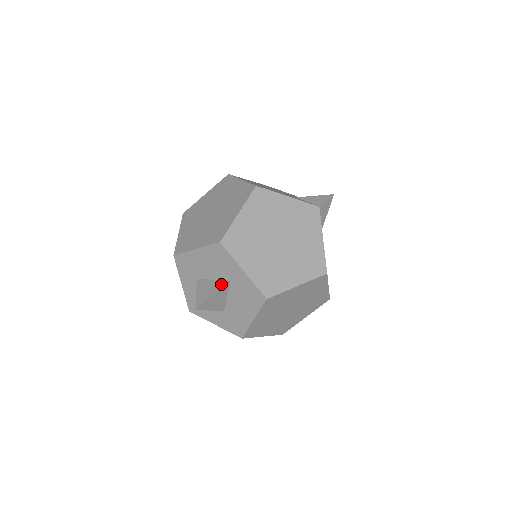
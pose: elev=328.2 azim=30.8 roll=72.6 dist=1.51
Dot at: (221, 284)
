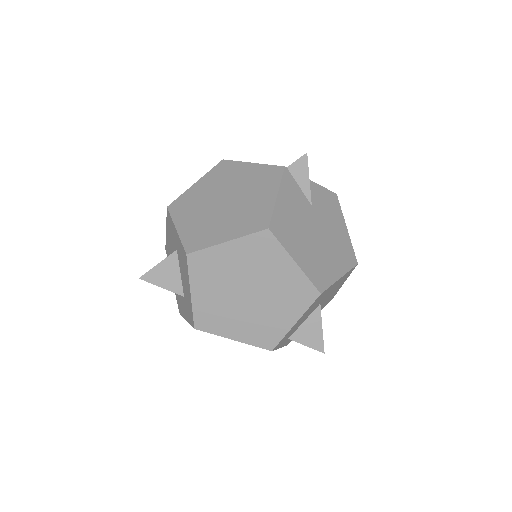
Dot at: (170, 255)
